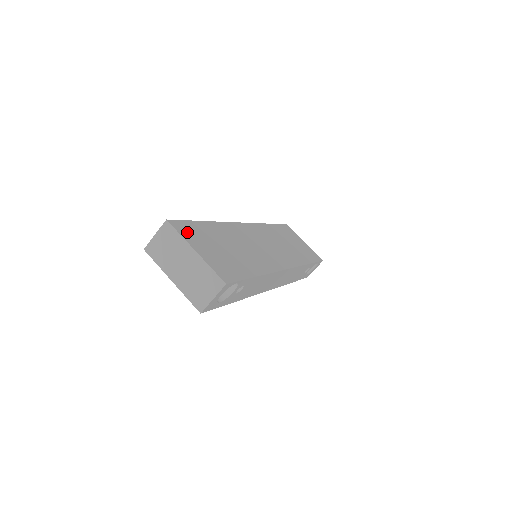
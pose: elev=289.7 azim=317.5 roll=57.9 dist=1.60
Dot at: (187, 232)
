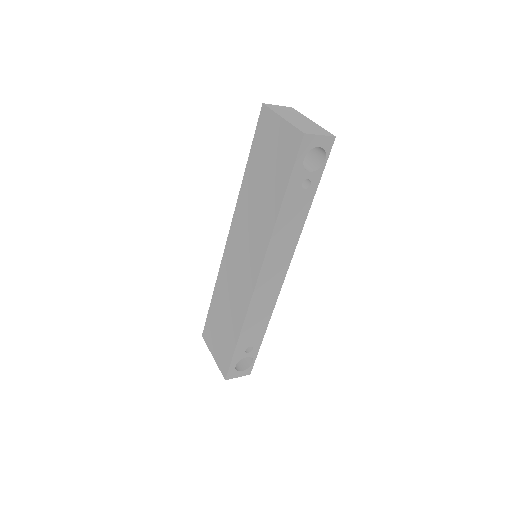
Dot at: occluded
